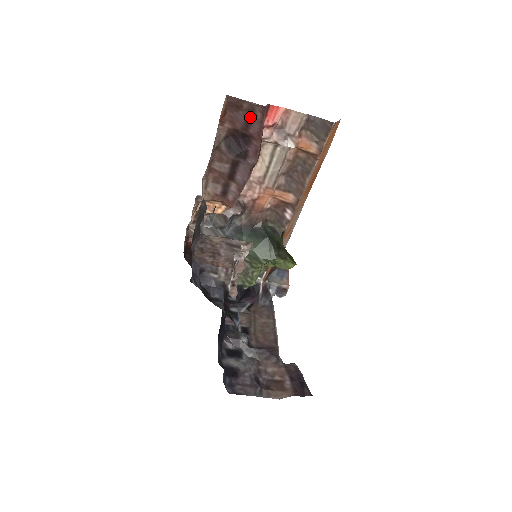
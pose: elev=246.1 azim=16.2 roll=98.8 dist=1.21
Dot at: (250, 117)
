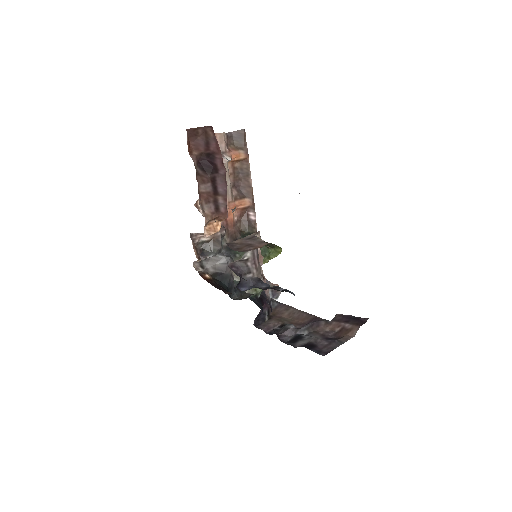
Dot at: (206, 138)
